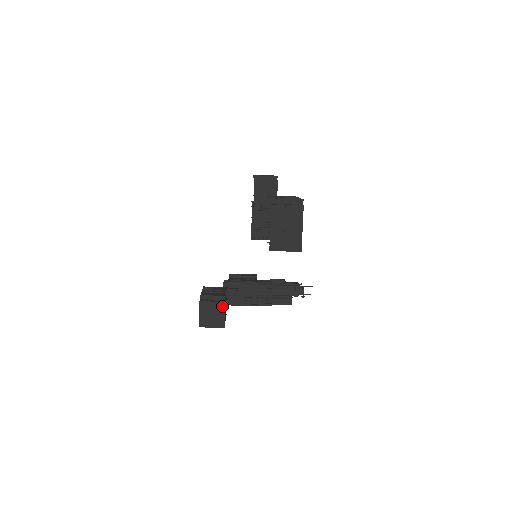
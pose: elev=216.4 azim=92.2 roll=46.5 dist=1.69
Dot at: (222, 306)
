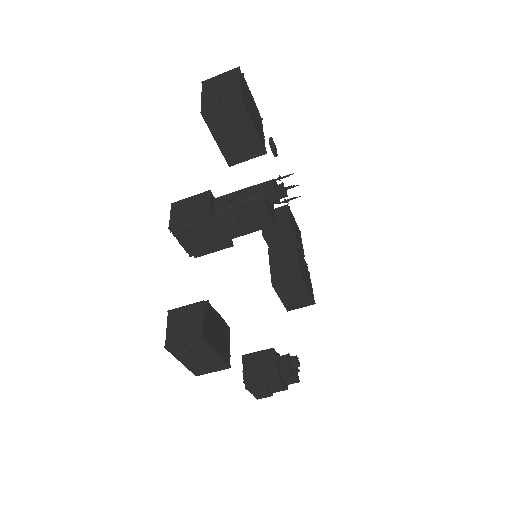
Dot at: (200, 308)
